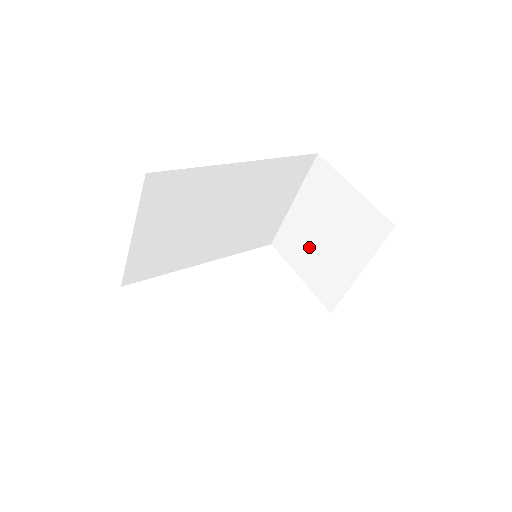
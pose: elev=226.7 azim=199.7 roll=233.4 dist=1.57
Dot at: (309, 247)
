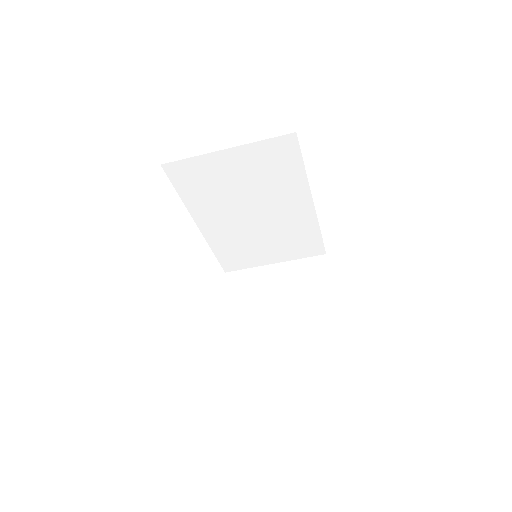
Dot at: (257, 298)
